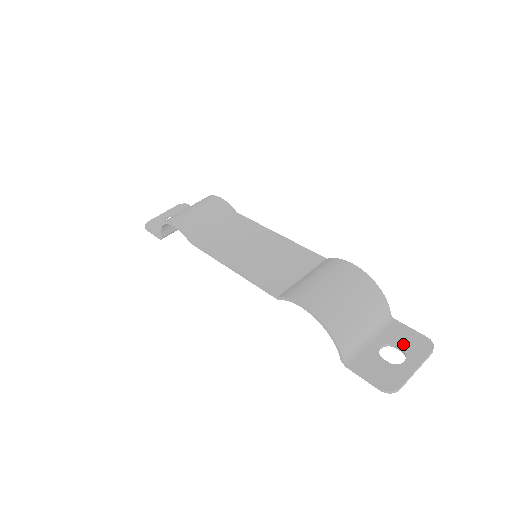
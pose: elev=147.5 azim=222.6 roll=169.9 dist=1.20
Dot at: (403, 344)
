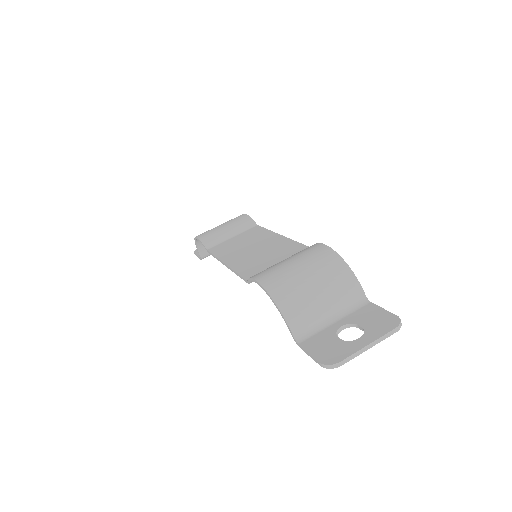
Dot at: (366, 323)
